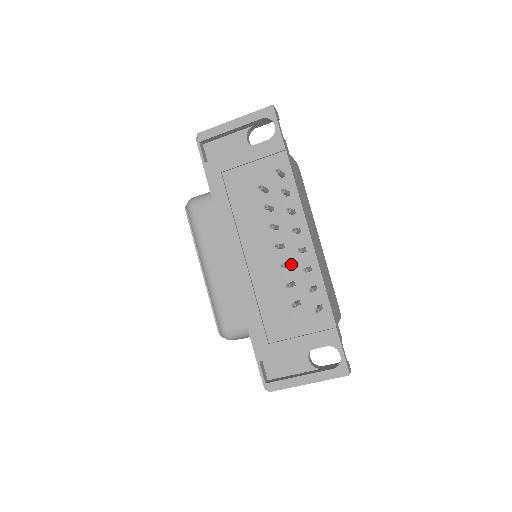
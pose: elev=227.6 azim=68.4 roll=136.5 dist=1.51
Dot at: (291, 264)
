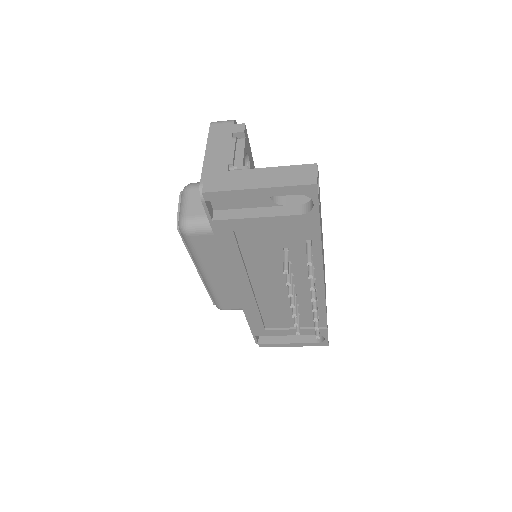
Dot at: (299, 295)
